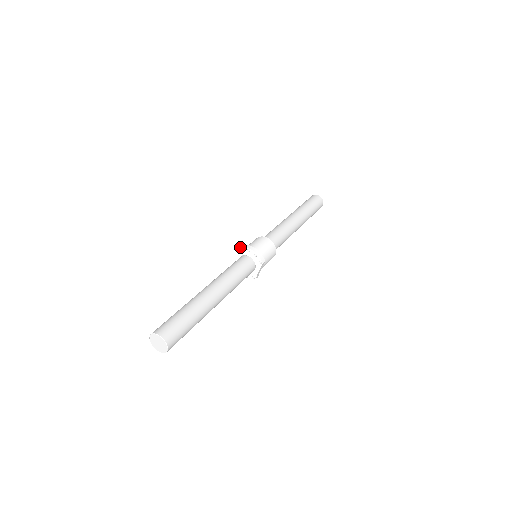
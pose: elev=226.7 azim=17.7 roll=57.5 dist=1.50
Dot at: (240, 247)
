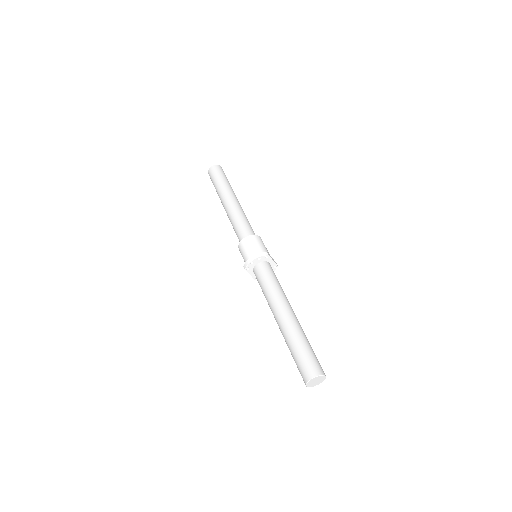
Dot at: (245, 269)
